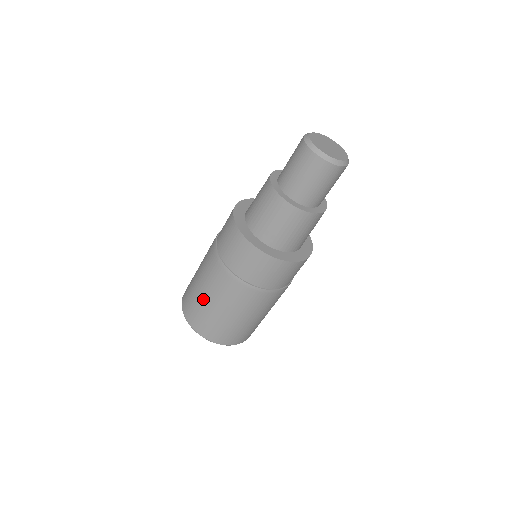
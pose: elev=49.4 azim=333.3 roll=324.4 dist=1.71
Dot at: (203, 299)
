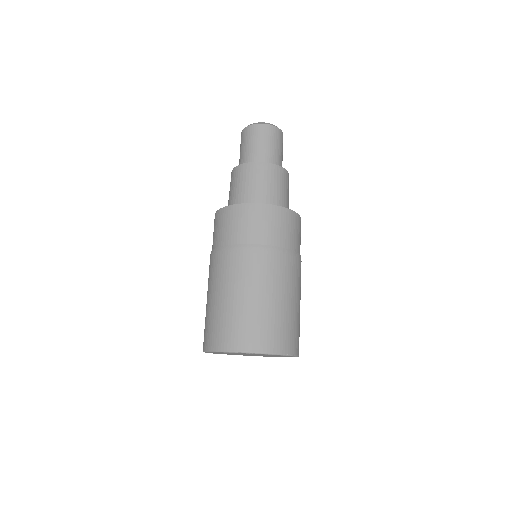
Dot at: (214, 303)
